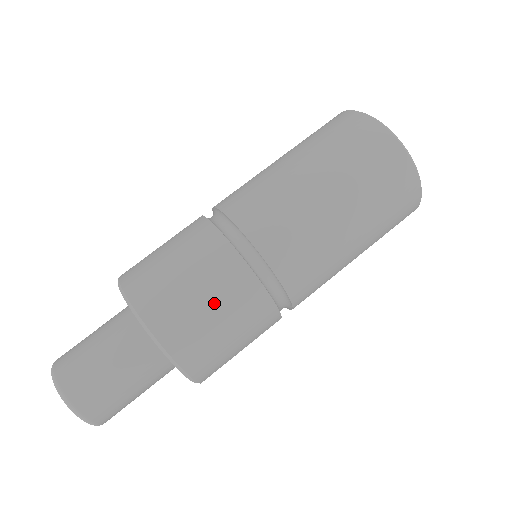
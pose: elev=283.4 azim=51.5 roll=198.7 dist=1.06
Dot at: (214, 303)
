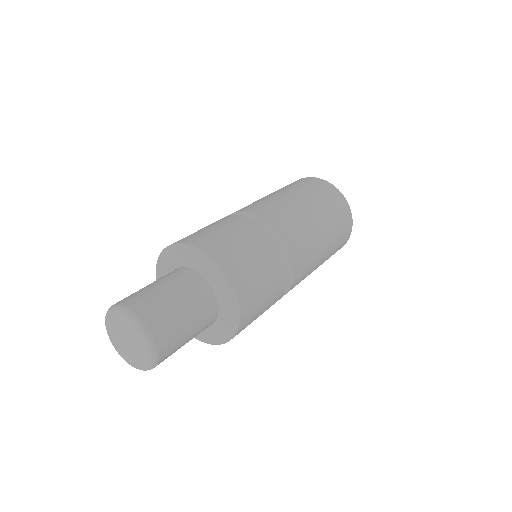
Dot at: (268, 281)
